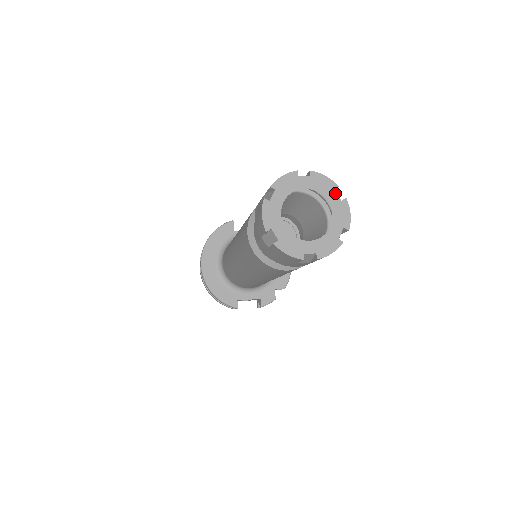
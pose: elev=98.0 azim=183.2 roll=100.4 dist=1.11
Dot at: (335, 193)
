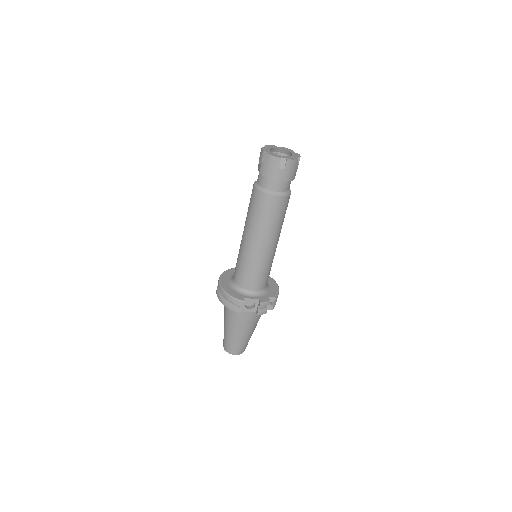
Dot at: (293, 151)
